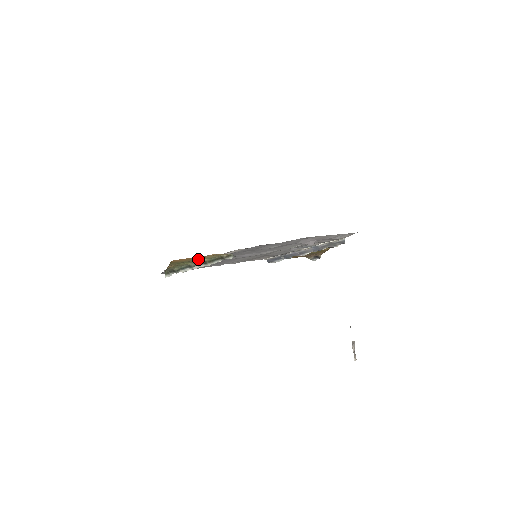
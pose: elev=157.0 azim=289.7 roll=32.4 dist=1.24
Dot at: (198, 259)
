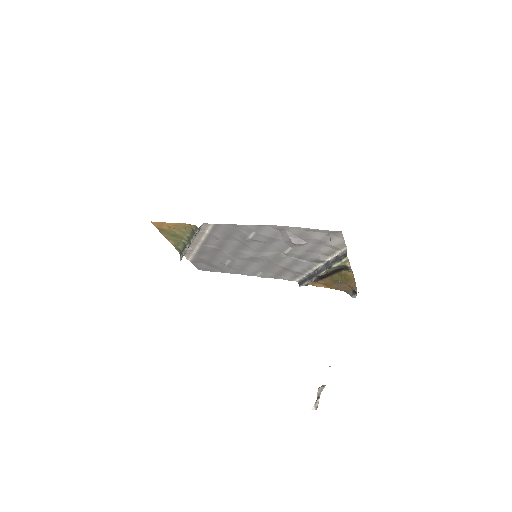
Dot at: (181, 232)
